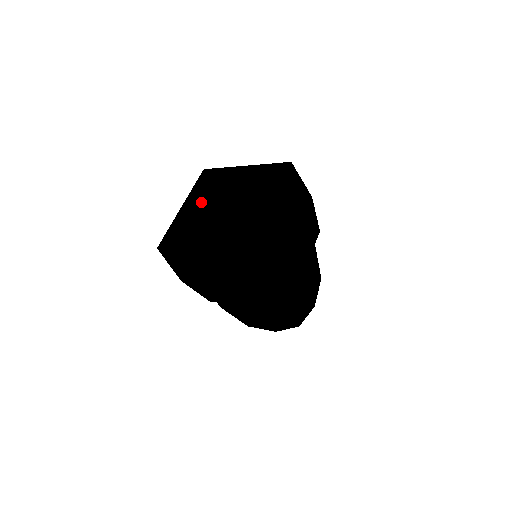
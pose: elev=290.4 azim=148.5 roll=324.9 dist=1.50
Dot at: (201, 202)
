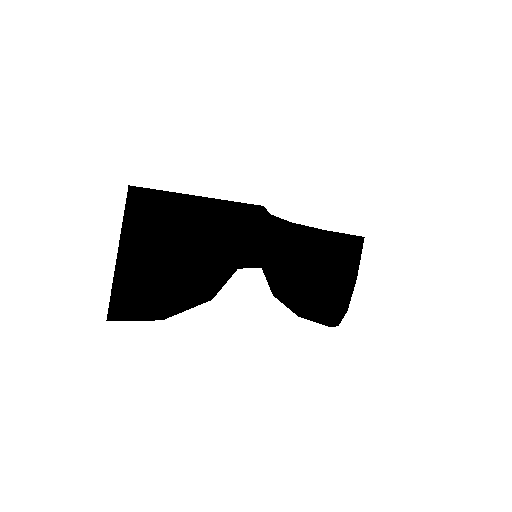
Dot at: occluded
